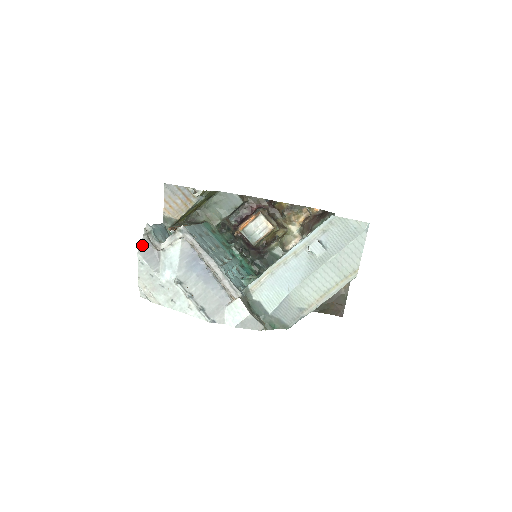
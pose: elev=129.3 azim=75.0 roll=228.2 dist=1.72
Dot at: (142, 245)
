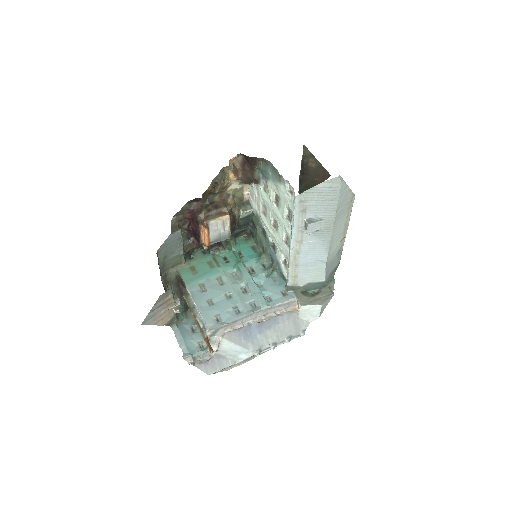
Dot at: (203, 369)
